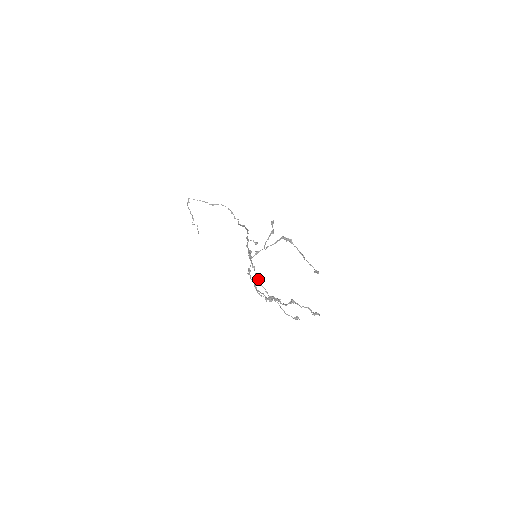
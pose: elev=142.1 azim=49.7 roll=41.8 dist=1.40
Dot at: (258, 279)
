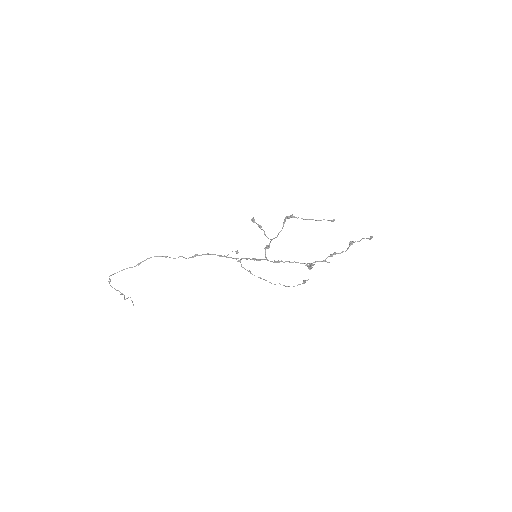
Dot at: (260, 277)
